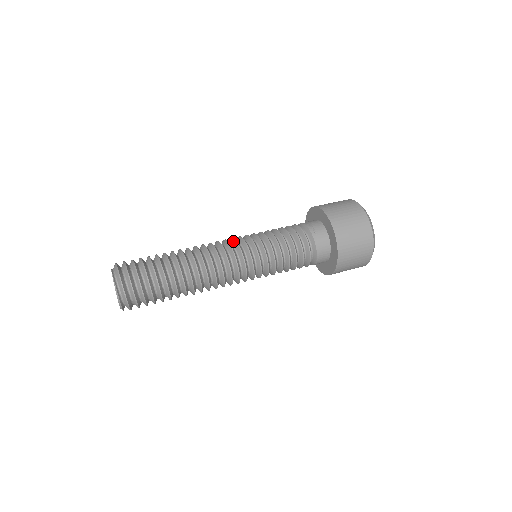
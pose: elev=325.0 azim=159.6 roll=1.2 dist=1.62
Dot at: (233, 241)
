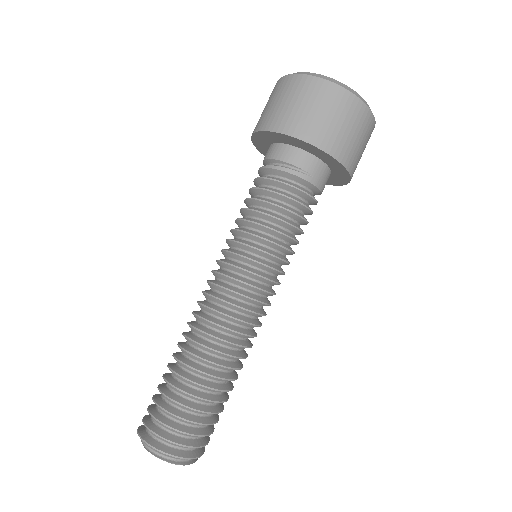
Dot at: (233, 282)
